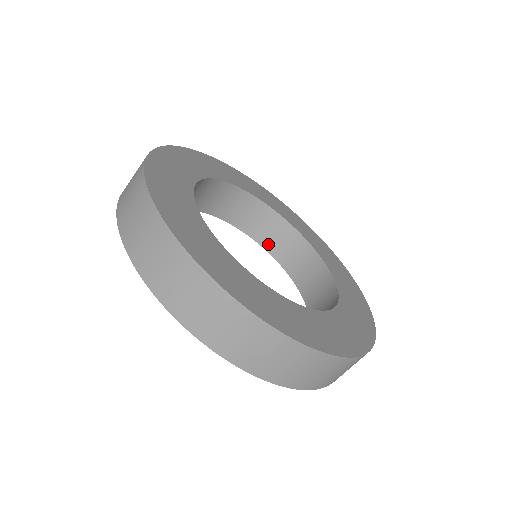
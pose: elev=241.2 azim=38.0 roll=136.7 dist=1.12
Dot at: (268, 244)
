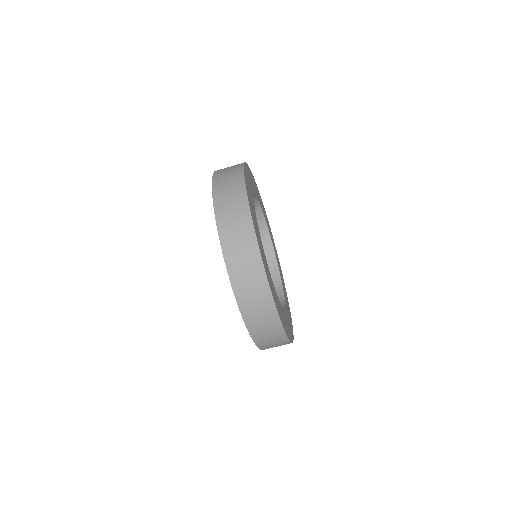
Dot at: occluded
